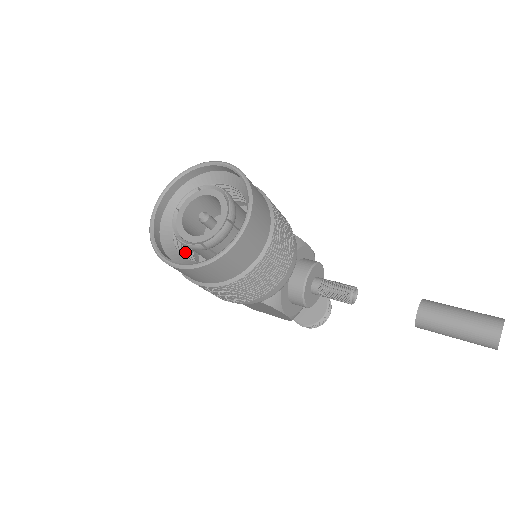
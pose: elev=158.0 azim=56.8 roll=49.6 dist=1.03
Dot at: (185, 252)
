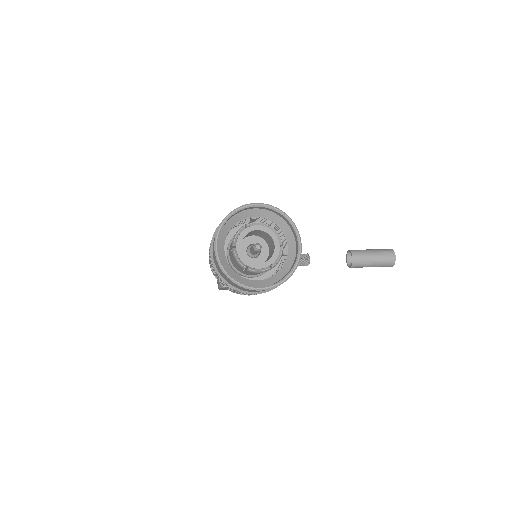
Dot at: occluded
